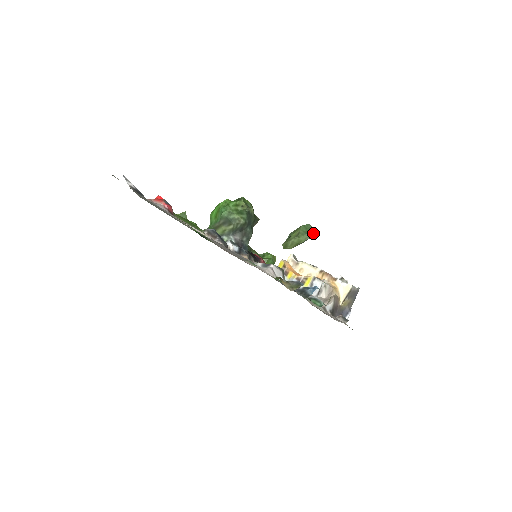
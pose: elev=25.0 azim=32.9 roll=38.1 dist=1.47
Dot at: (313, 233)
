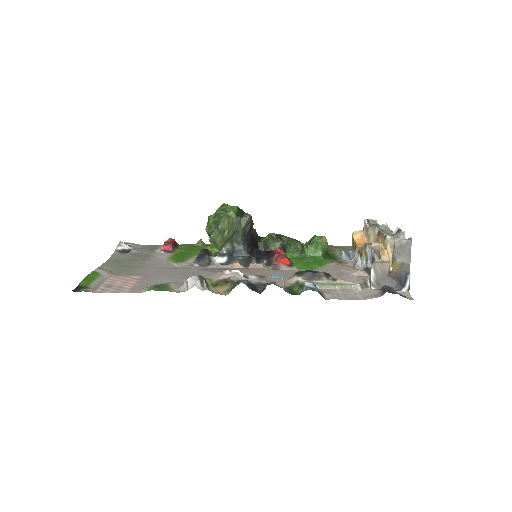
Dot at: (222, 224)
